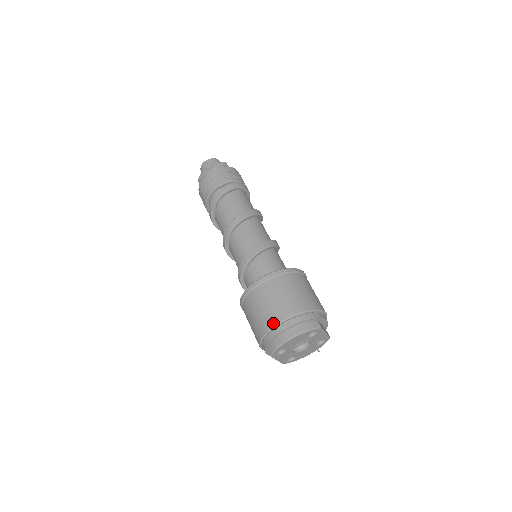
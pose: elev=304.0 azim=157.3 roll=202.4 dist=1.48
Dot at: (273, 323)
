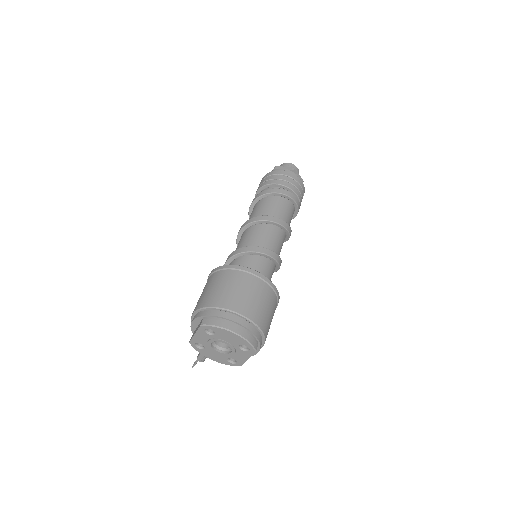
Dot at: (233, 307)
